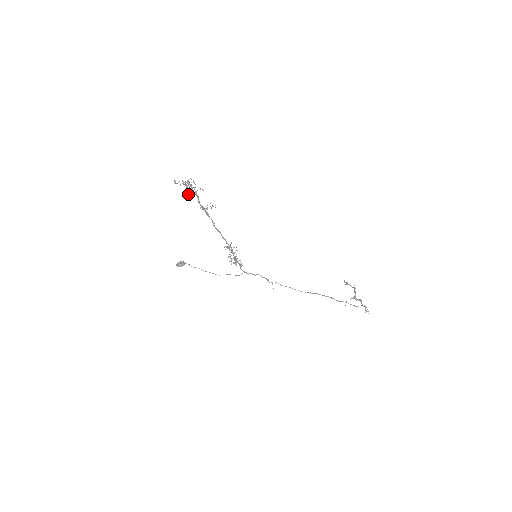
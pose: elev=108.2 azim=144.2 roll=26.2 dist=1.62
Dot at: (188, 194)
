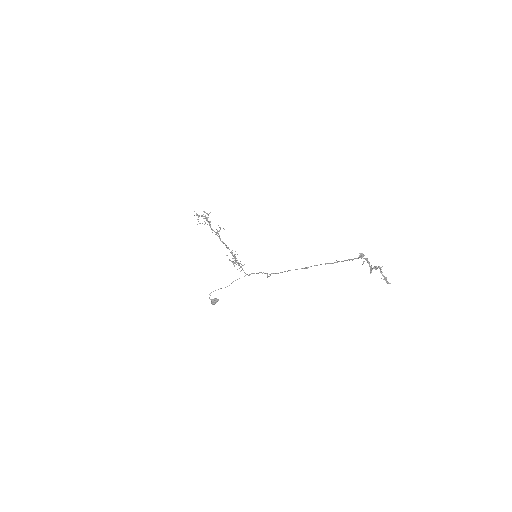
Dot at: occluded
